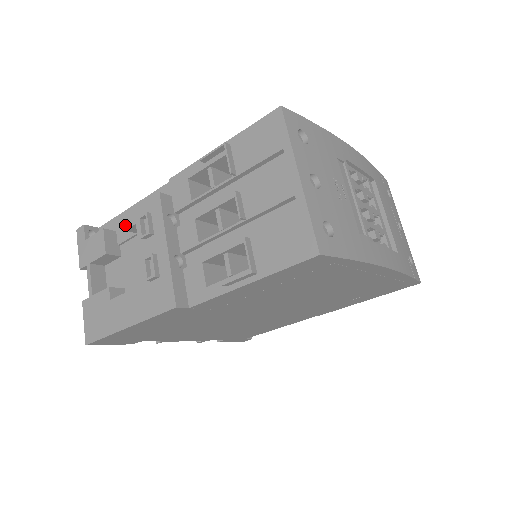
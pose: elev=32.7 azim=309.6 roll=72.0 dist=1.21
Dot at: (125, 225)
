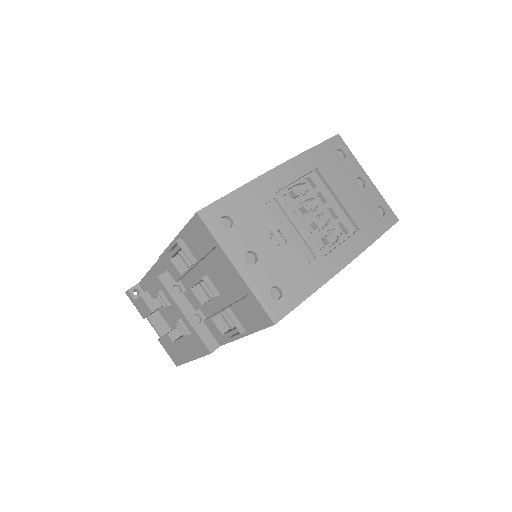
Dot at: (151, 295)
